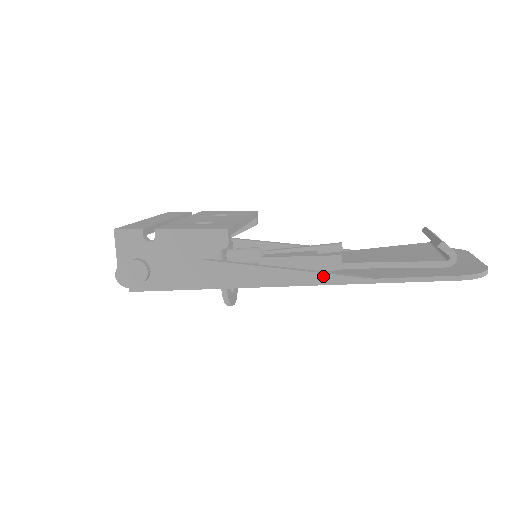
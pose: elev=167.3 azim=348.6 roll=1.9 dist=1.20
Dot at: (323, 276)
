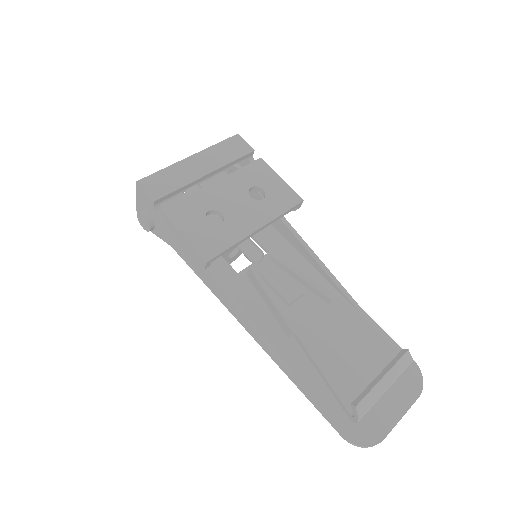
Dot at: (260, 341)
